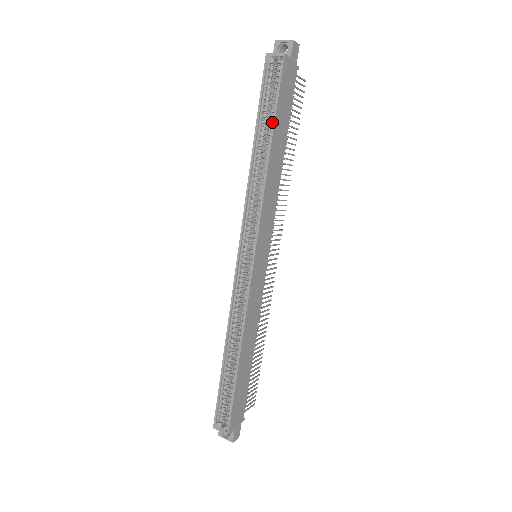
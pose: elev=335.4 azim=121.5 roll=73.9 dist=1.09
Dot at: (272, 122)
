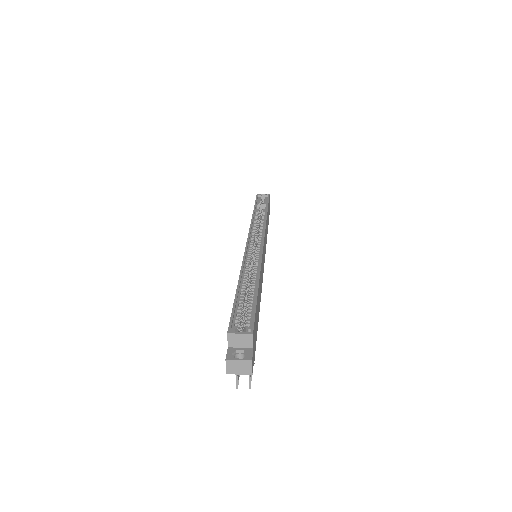
Dot at: (266, 207)
